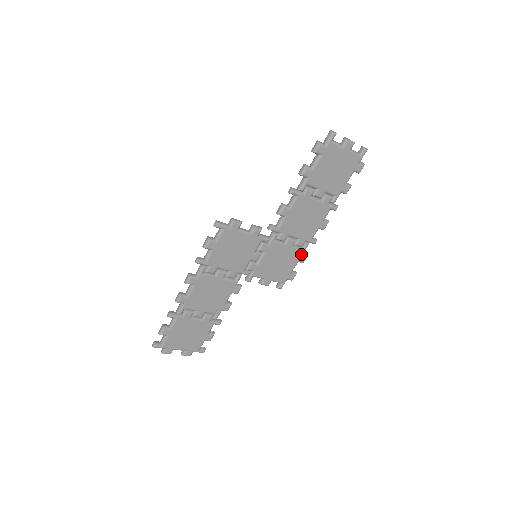
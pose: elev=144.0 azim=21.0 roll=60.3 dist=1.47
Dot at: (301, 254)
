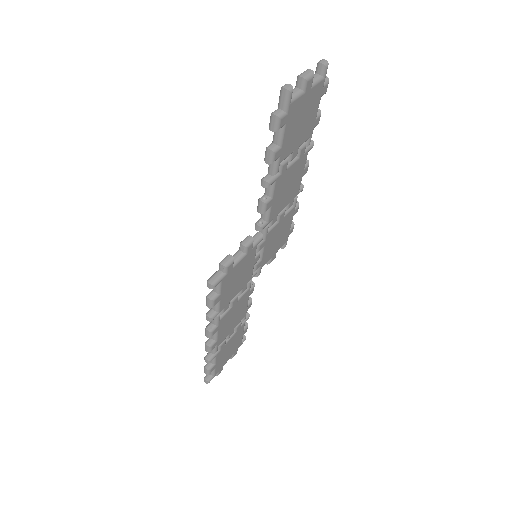
Dot at: (294, 210)
